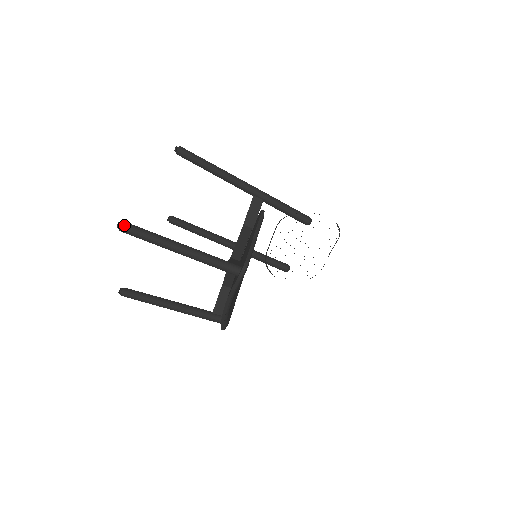
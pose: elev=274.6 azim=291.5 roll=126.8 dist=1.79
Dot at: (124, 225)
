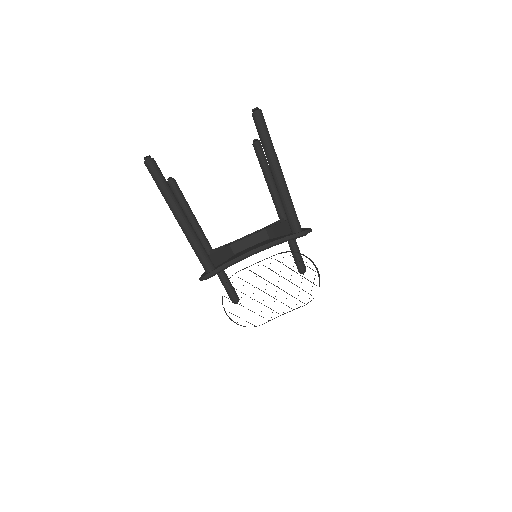
Dot at: (262, 113)
